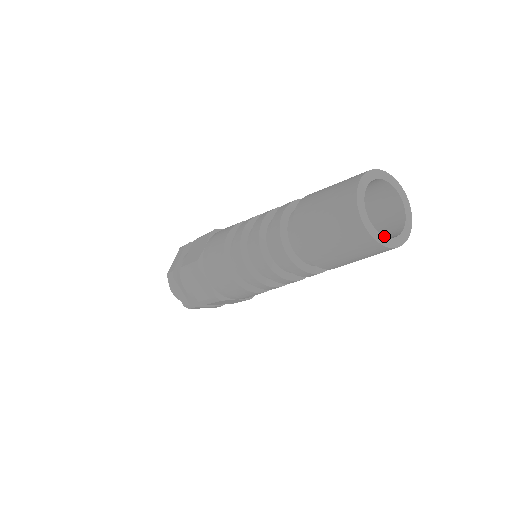
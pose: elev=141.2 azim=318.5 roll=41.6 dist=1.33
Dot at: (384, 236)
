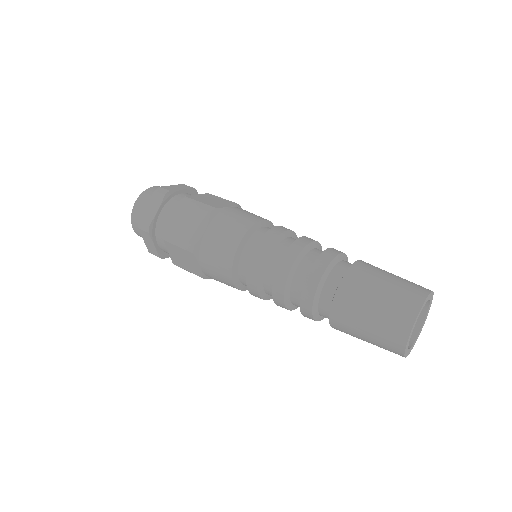
Dot at: (409, 349)
